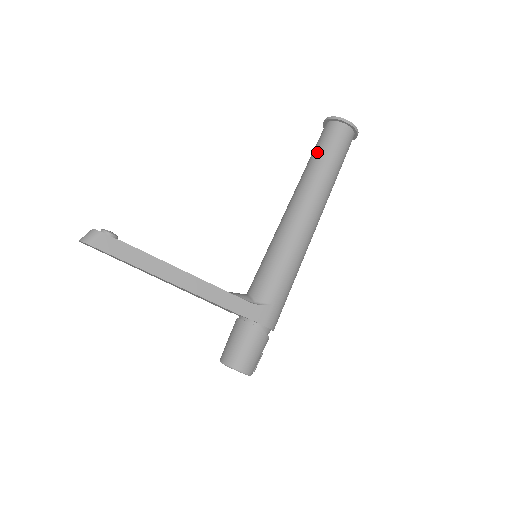
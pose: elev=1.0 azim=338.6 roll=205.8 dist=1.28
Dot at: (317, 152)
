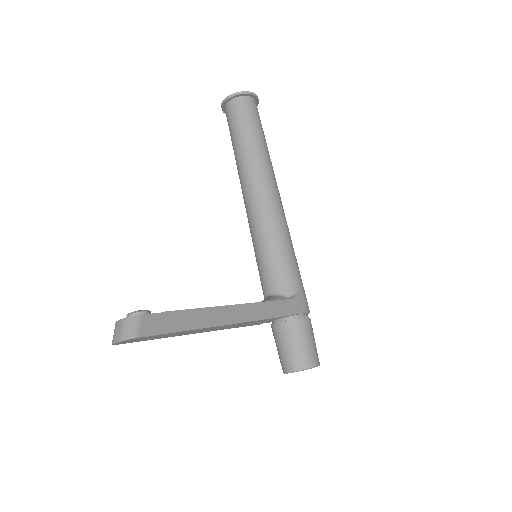
Dot at: (242, 132)
